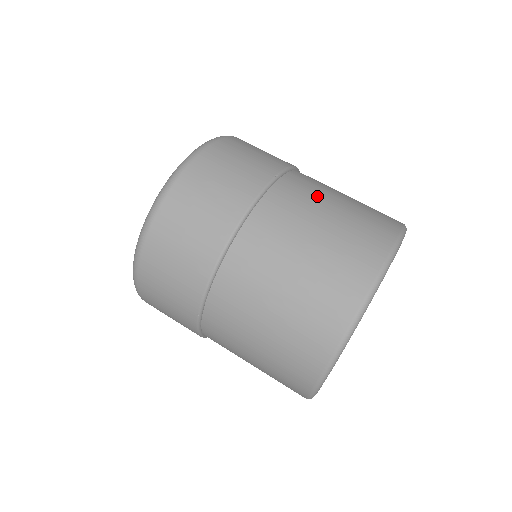
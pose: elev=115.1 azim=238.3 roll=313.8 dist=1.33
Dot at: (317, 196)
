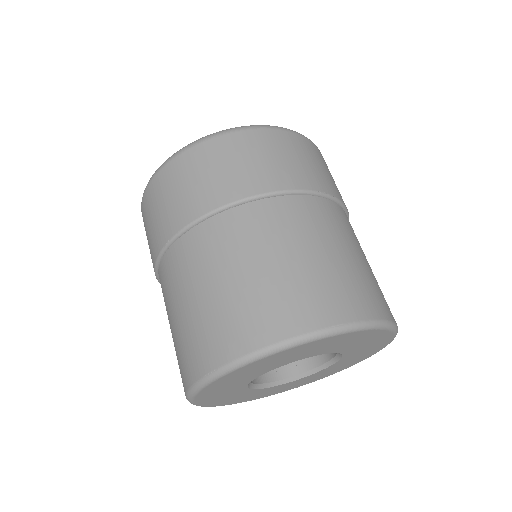
Dot at: (338, 234)
